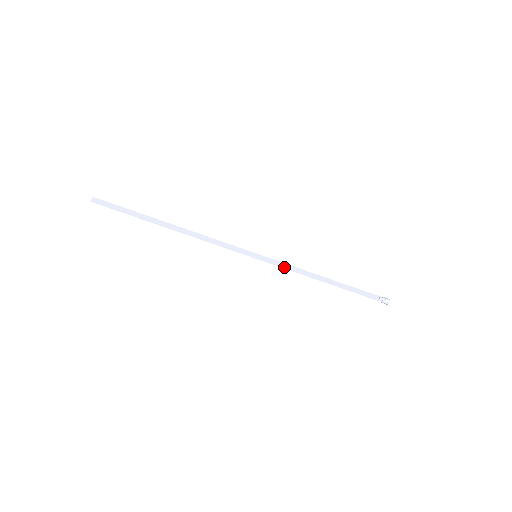
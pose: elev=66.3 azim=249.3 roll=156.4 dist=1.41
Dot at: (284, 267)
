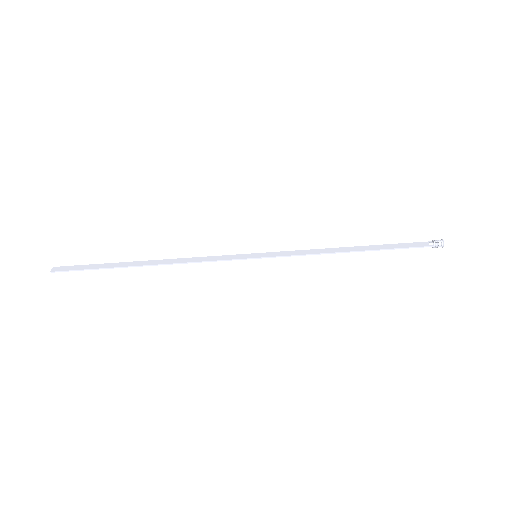
Dot at: (294, 255)
